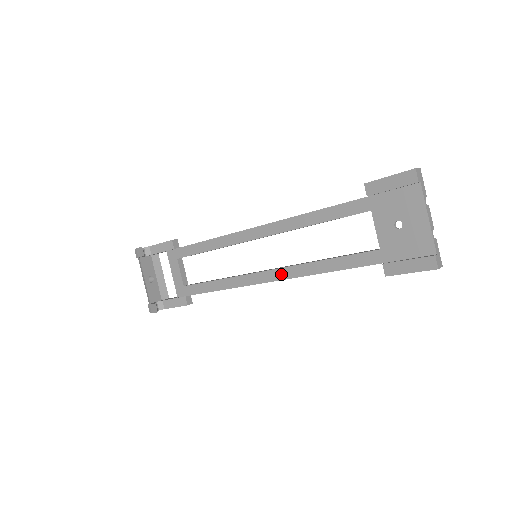
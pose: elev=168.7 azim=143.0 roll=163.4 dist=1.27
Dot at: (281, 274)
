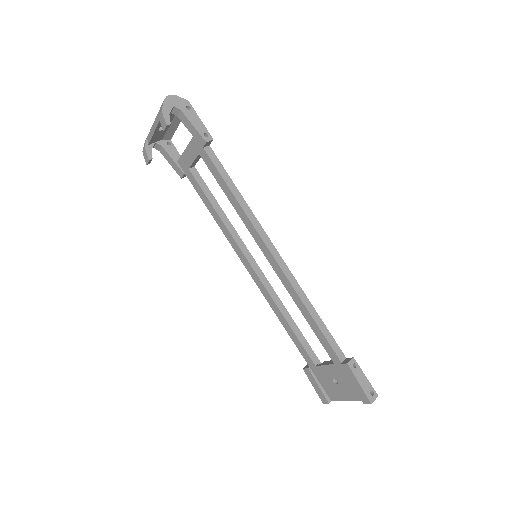
Dot at: (259, 284)
